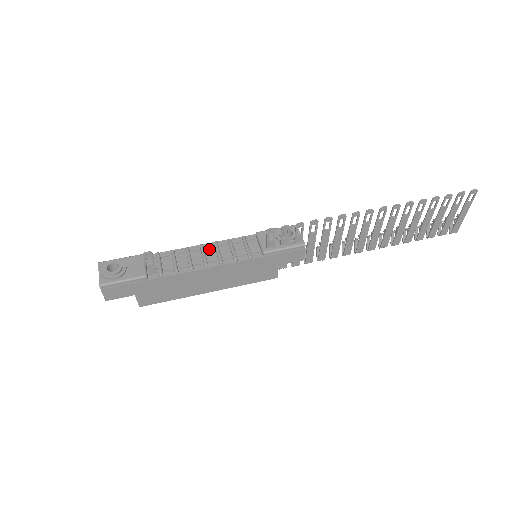
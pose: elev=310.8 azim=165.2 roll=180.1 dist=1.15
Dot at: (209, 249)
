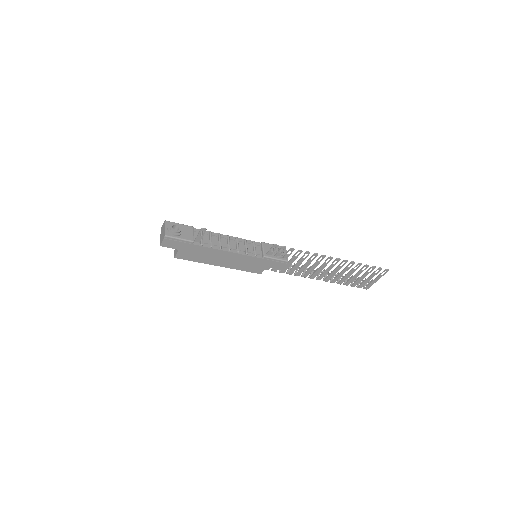
Dot at: (232, 240)
